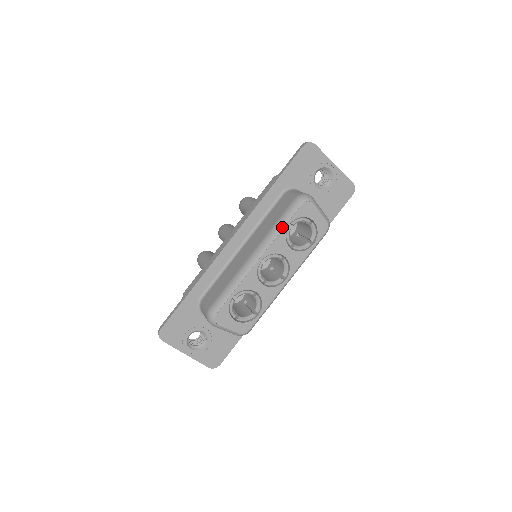
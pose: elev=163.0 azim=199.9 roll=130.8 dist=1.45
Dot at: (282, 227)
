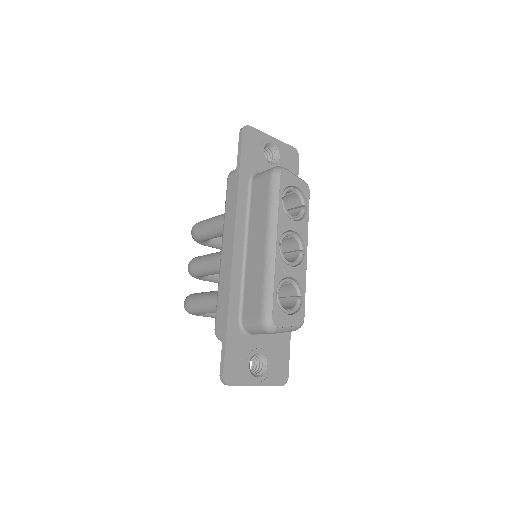
Dot at: (277, 204)
